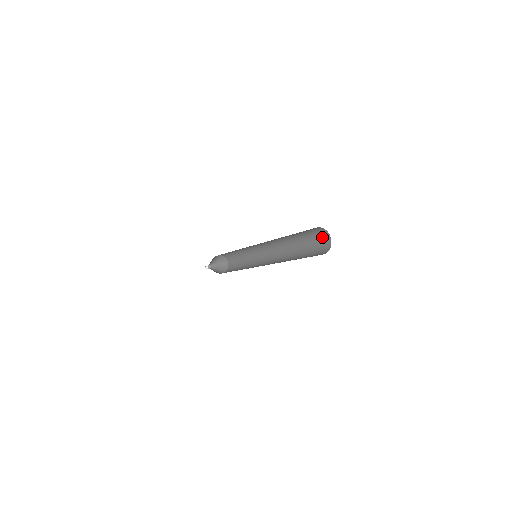
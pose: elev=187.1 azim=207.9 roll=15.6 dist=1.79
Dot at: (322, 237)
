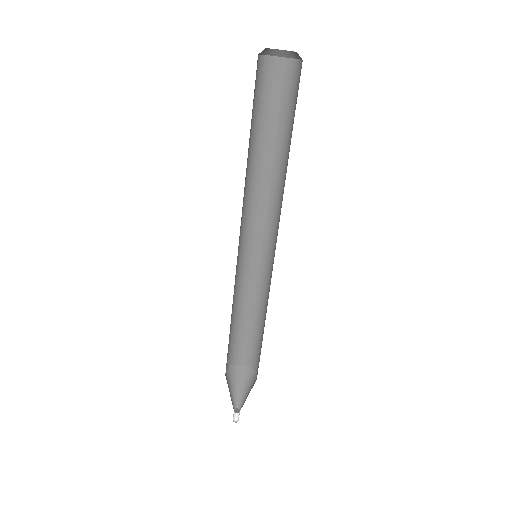
Dot at: occluded
